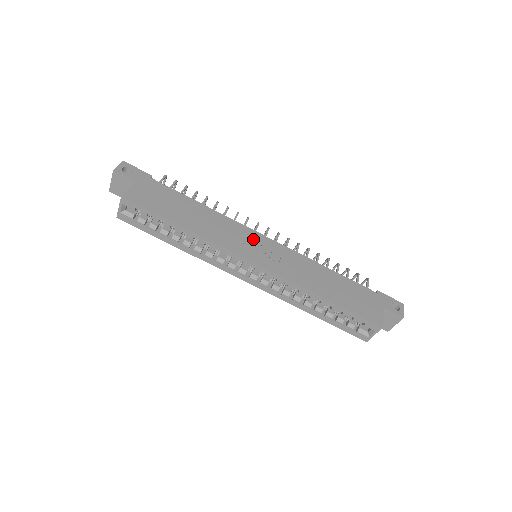
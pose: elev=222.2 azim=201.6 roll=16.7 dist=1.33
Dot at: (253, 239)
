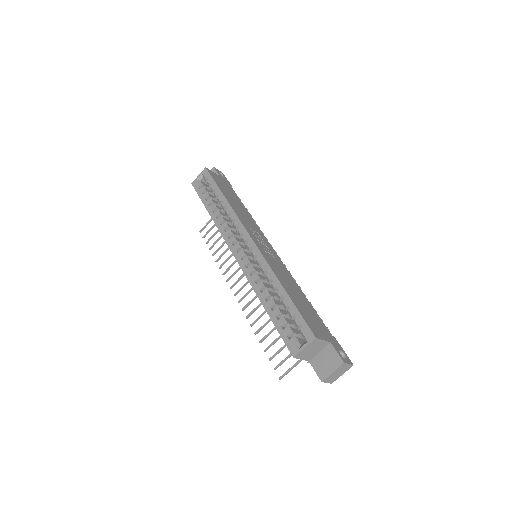
Dot at: (263, 239)
